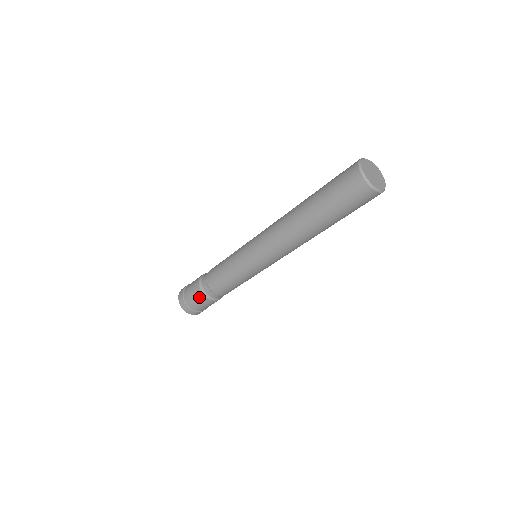
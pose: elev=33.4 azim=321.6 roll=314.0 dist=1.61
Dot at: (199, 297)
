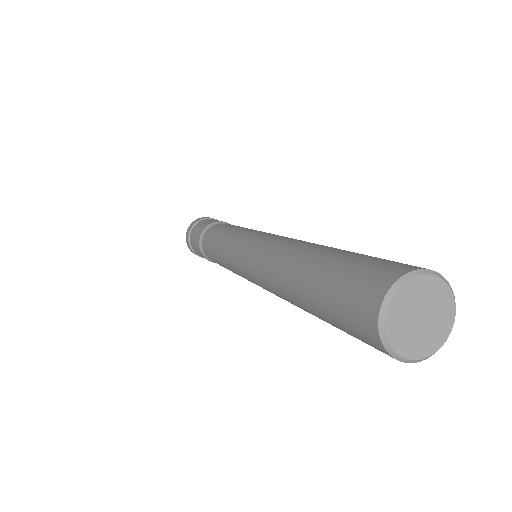
Dot at: (197, 248)
